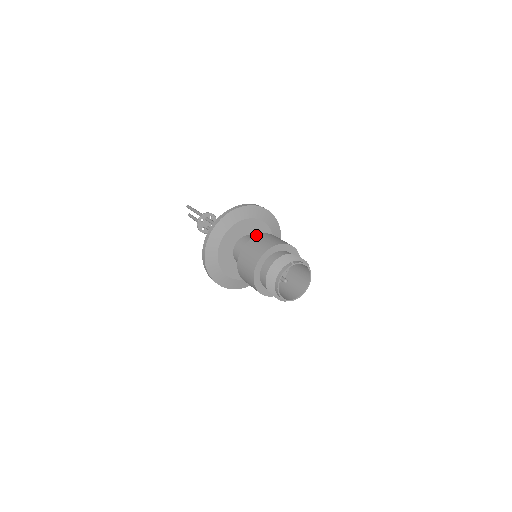
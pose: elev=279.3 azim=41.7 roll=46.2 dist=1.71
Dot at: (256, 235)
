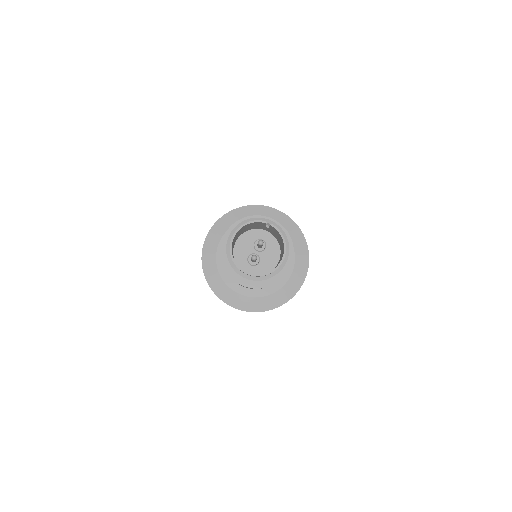
Dot at: occluded
